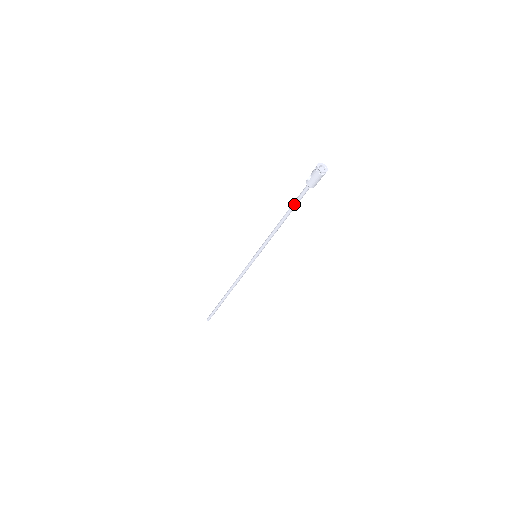
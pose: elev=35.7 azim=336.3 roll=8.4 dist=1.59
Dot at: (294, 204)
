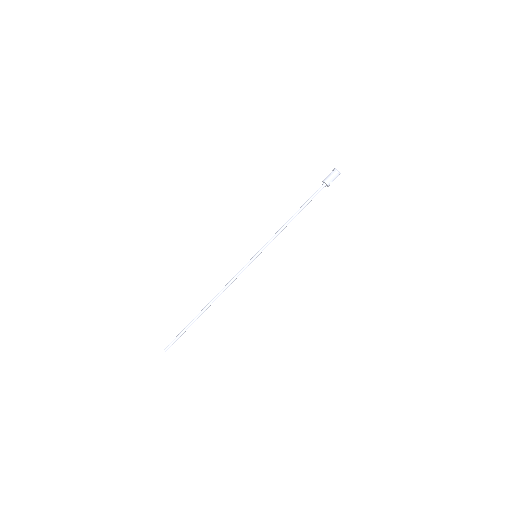
Dot at: (308, 200)
